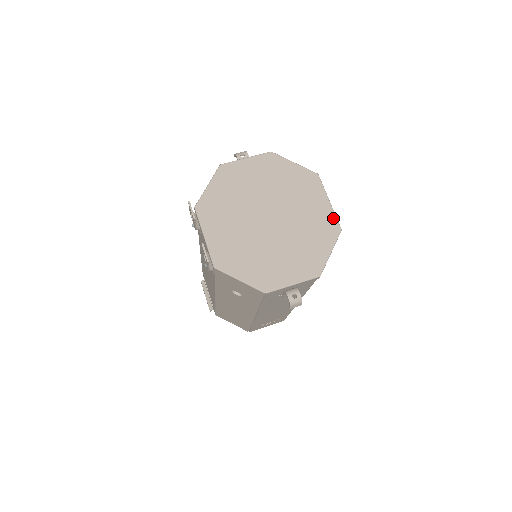
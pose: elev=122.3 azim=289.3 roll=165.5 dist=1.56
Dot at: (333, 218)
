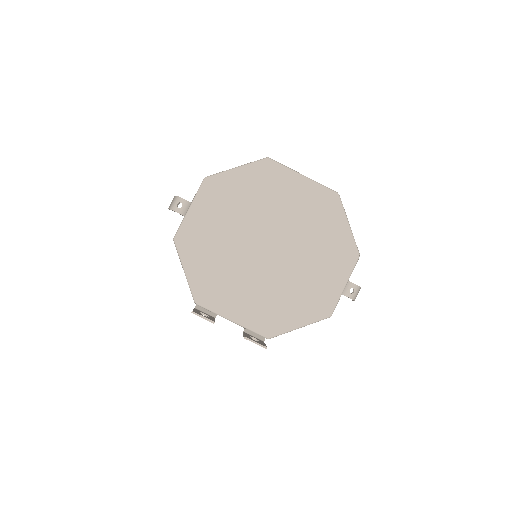
Dot at: (321, 189)
